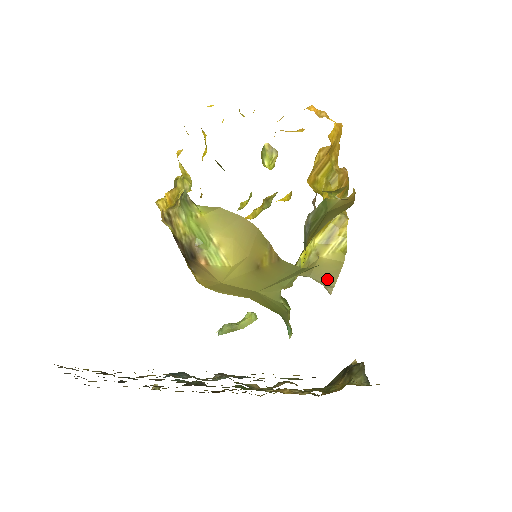
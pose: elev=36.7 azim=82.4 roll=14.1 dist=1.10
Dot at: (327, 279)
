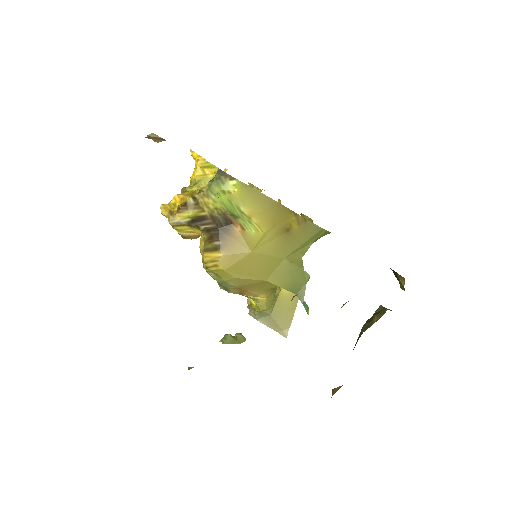
Dot at: (285, 316)
